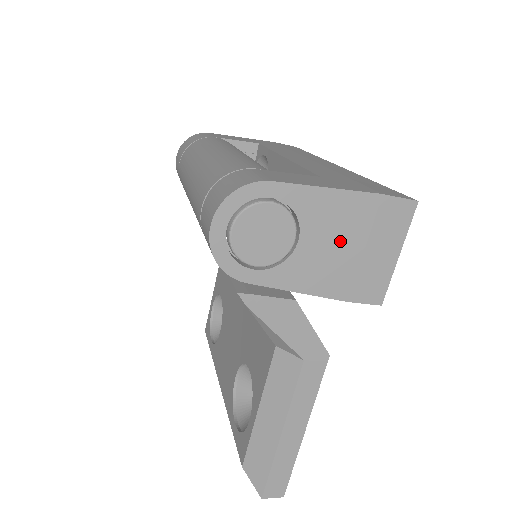
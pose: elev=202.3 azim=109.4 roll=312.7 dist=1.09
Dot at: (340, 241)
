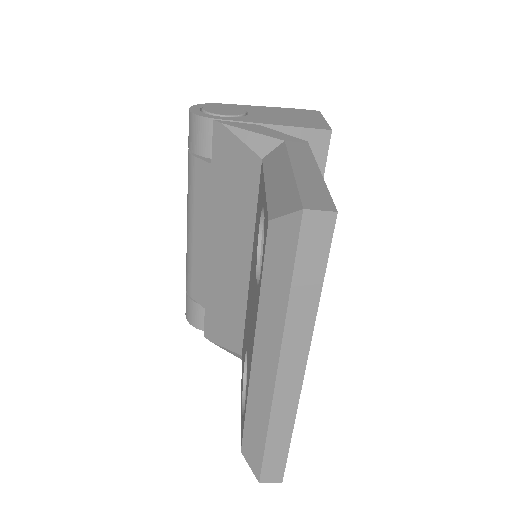
Dot at: (278, 115)
